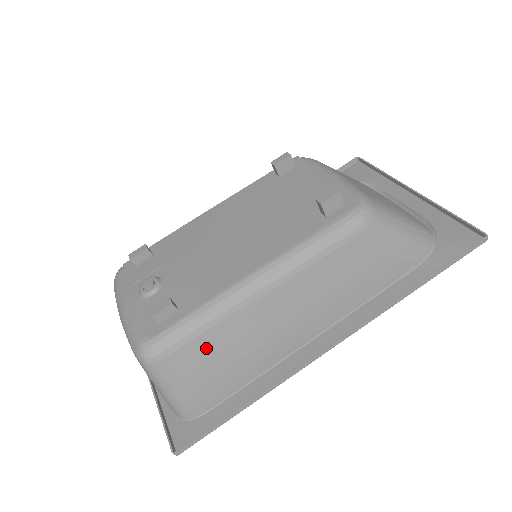
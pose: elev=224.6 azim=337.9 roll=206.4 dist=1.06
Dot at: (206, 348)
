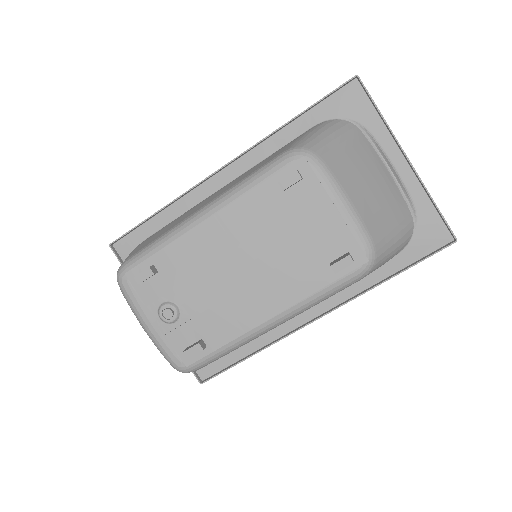
Dot at: occluded
